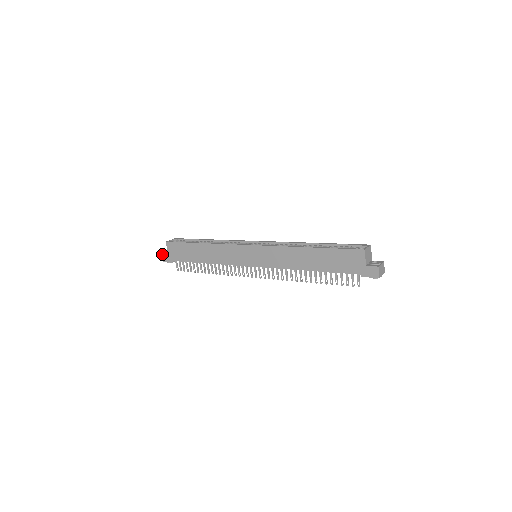
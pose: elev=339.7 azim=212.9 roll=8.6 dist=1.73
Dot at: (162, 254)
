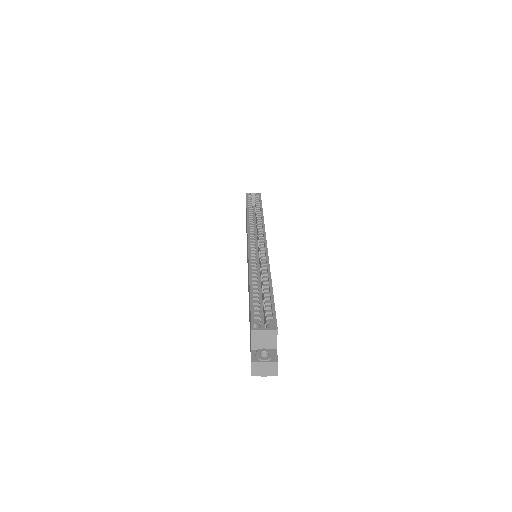
Dot at: occluded
